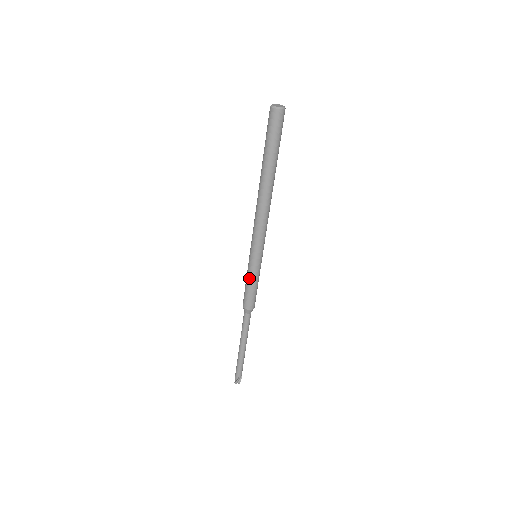
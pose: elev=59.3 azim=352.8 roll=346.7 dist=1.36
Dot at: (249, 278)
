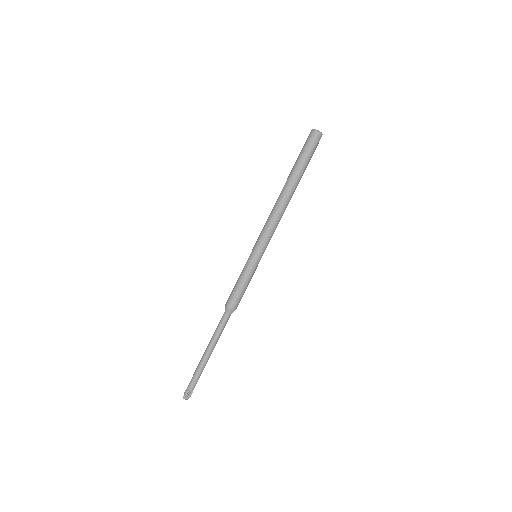
Dot at: (243, 275)
